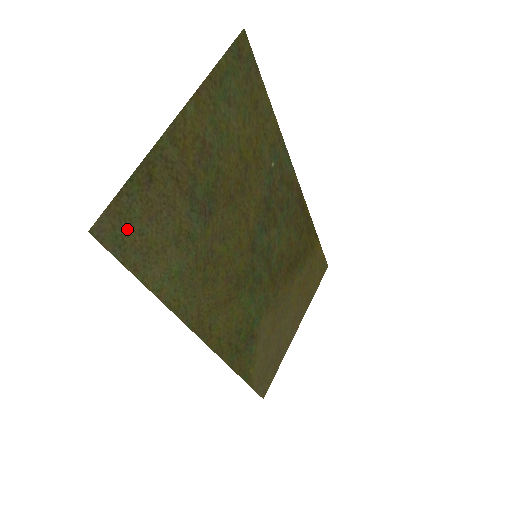
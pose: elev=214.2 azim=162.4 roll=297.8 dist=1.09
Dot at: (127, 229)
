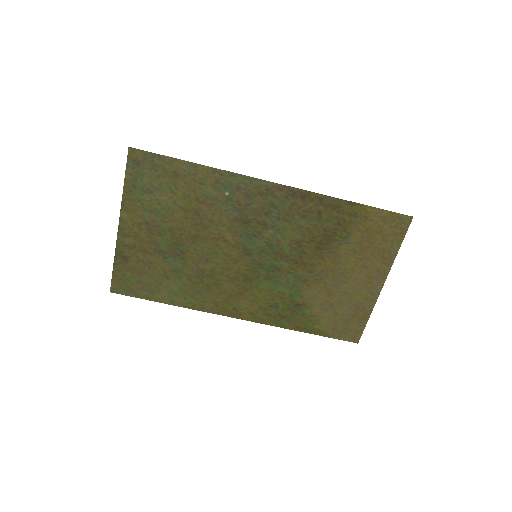
Dot at: (129, 283)
